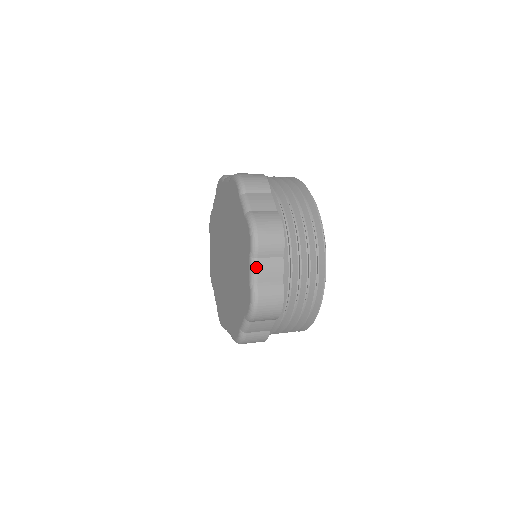
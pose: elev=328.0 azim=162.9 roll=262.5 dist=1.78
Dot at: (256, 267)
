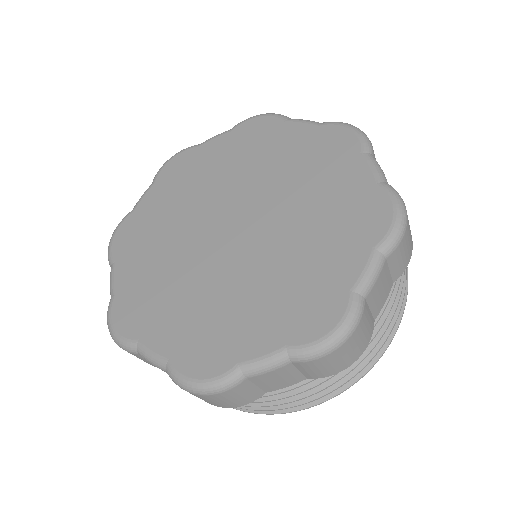
Dot at: (275, 368)
